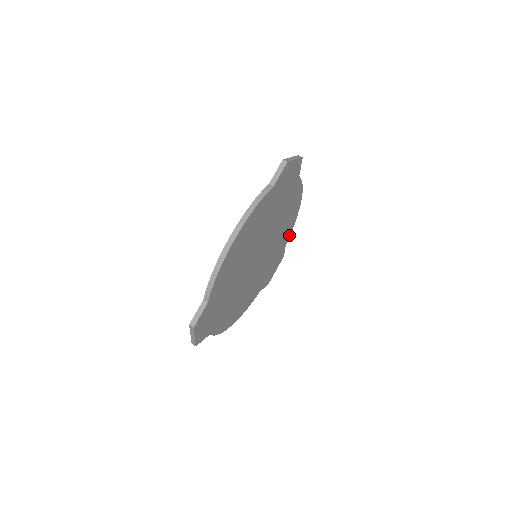
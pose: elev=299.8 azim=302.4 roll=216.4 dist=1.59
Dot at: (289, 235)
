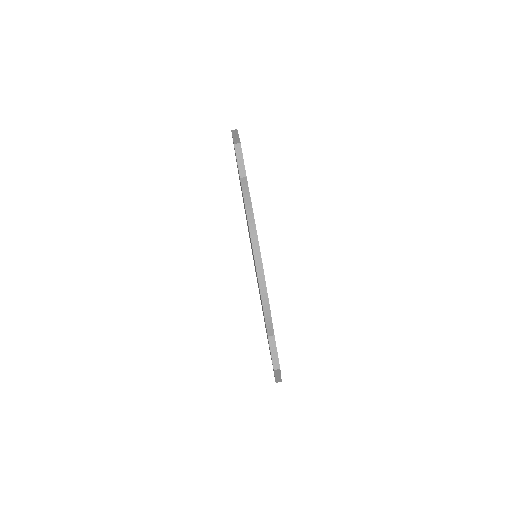
Dot at: occluded
